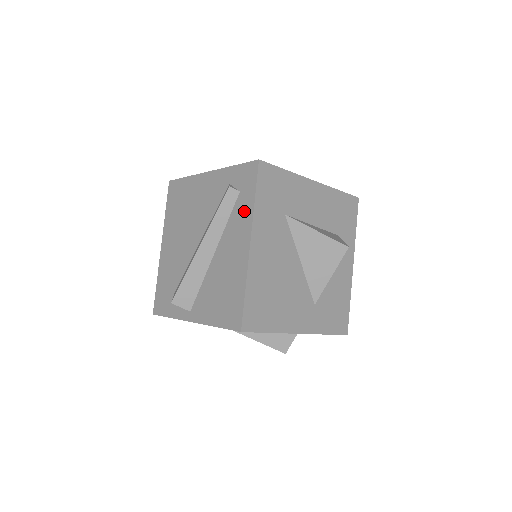
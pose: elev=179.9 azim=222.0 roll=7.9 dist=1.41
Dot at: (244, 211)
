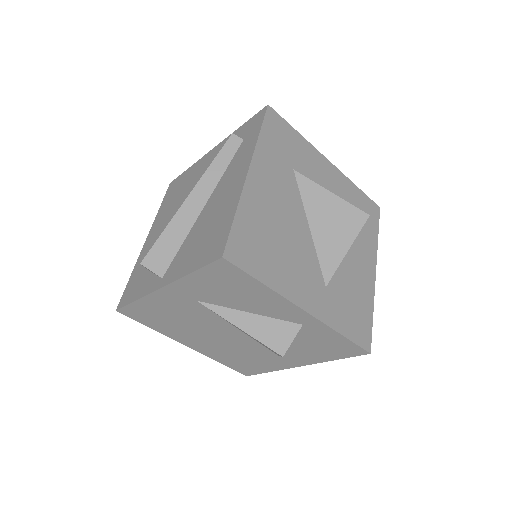
Dot at: (246, 150)
